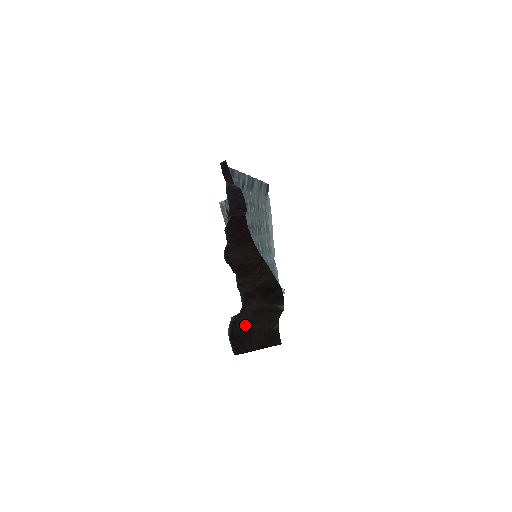
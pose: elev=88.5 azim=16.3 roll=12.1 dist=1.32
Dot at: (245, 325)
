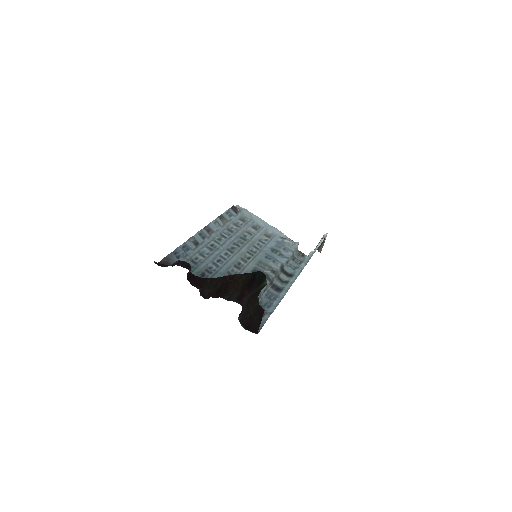
Dot at: (246, 316)
